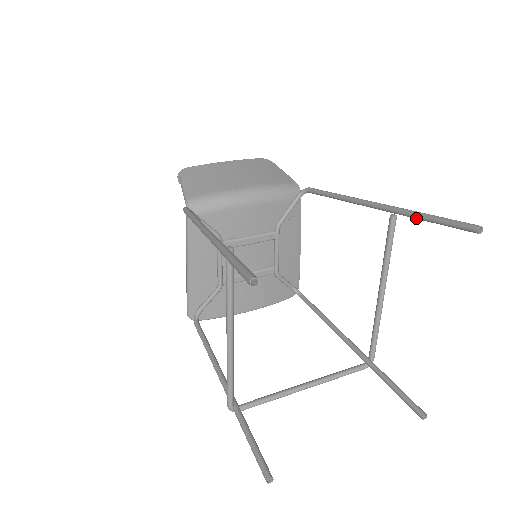
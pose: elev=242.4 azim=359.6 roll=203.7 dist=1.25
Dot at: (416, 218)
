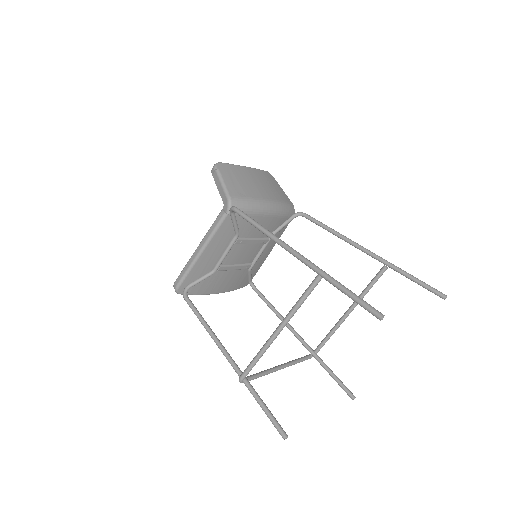
Dot at: (402, 274)
